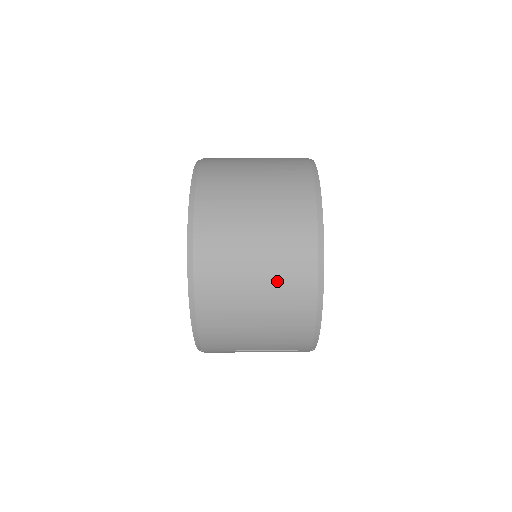
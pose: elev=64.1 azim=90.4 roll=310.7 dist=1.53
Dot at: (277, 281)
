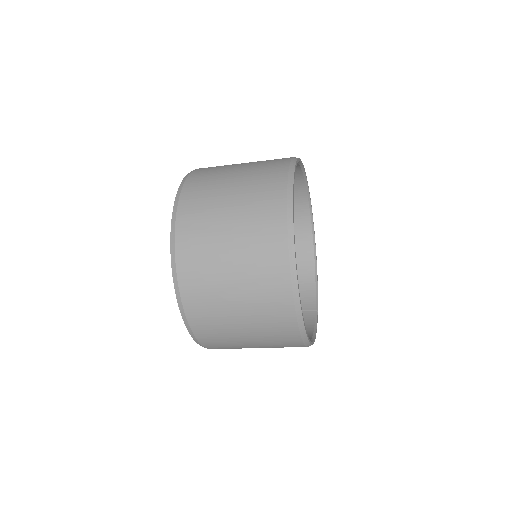
Dot at: occluded
